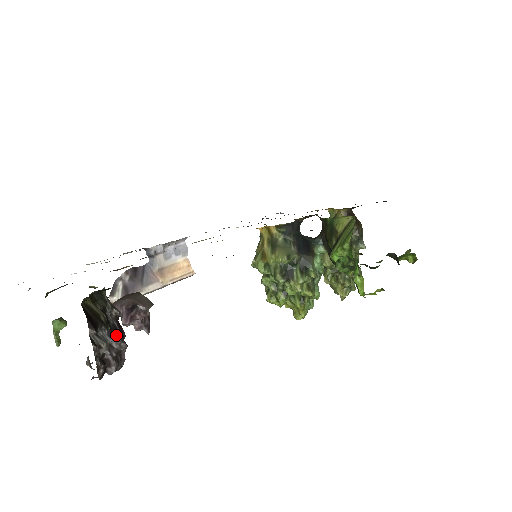
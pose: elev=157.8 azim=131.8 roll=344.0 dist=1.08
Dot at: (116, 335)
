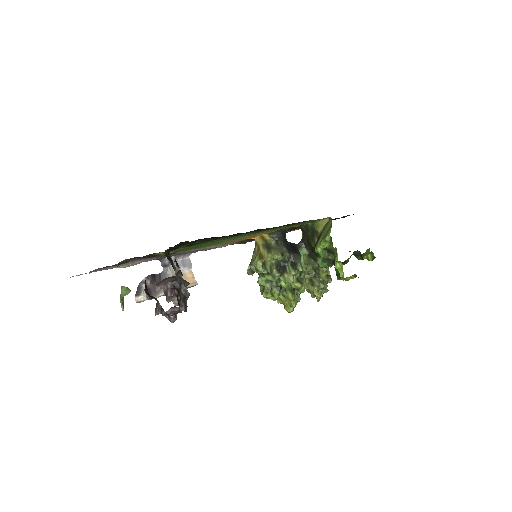
Dot at: occluded
